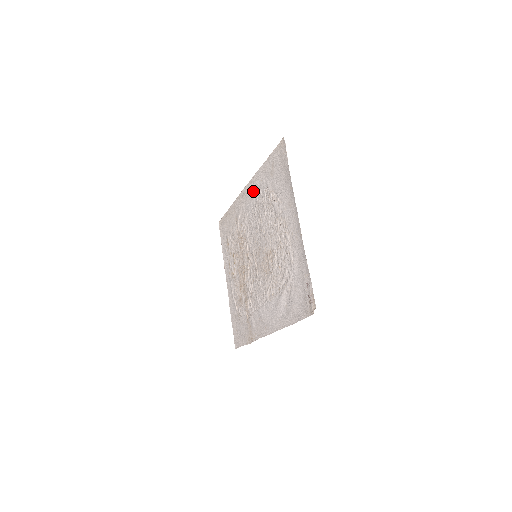
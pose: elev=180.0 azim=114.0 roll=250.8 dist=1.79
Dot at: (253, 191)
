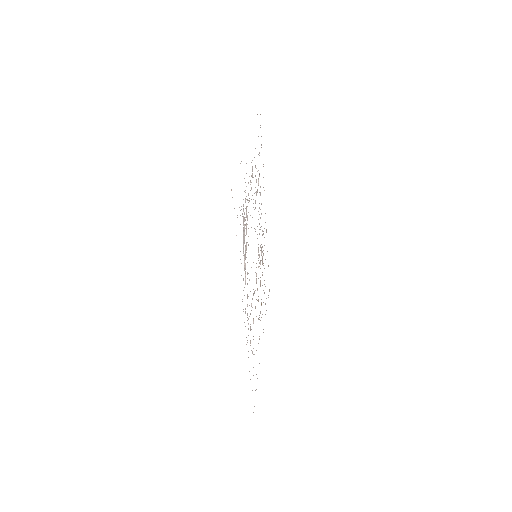
Dot at: occluded
